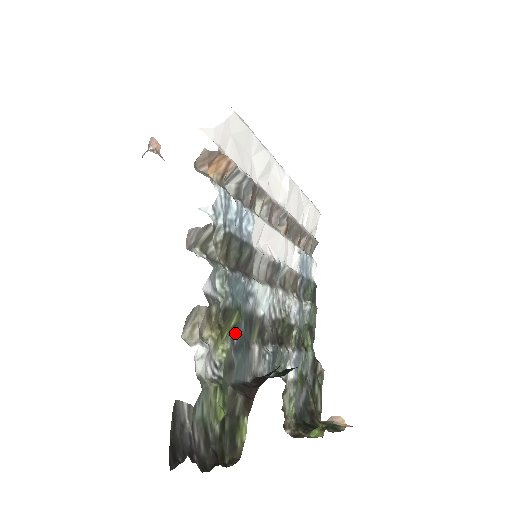
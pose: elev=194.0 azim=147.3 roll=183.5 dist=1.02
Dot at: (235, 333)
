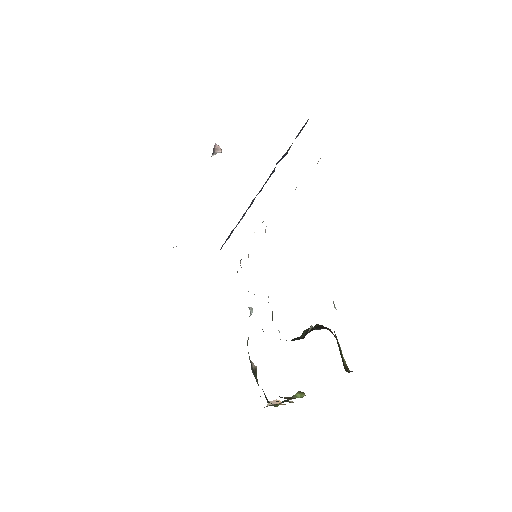
Dot at: occluded
